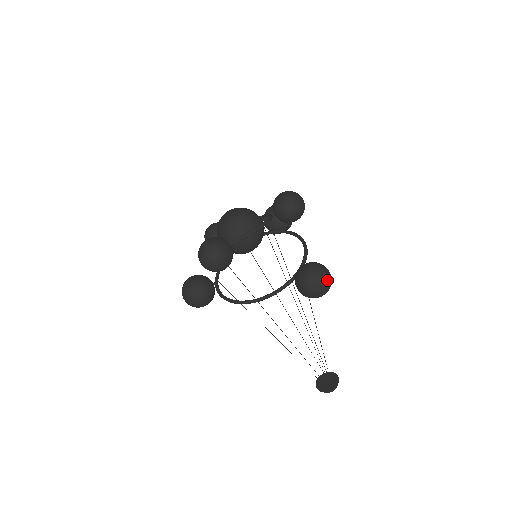
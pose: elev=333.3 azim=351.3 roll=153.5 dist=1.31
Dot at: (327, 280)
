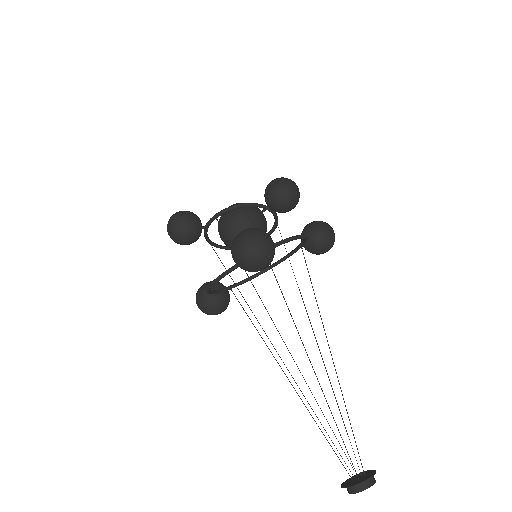
Dot at: (252, 240)
